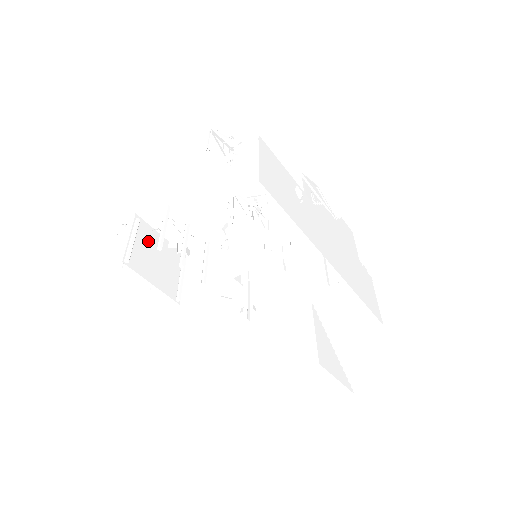
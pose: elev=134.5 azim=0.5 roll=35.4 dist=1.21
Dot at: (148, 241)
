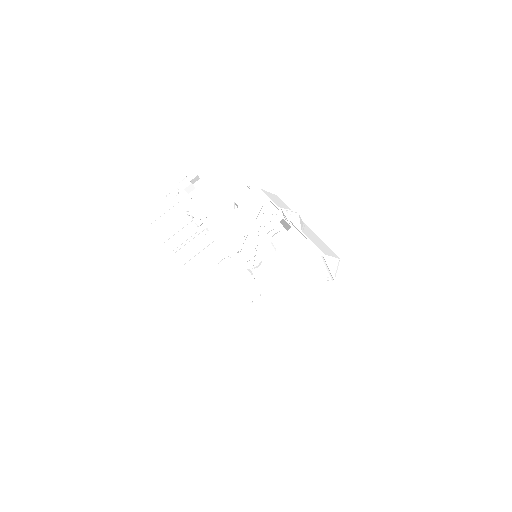
Dot at: (183, 212)
